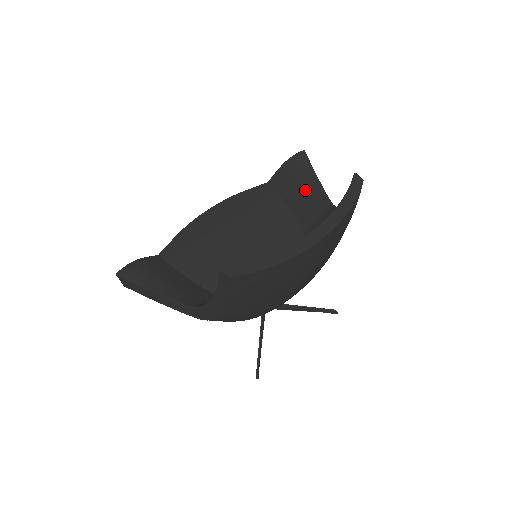
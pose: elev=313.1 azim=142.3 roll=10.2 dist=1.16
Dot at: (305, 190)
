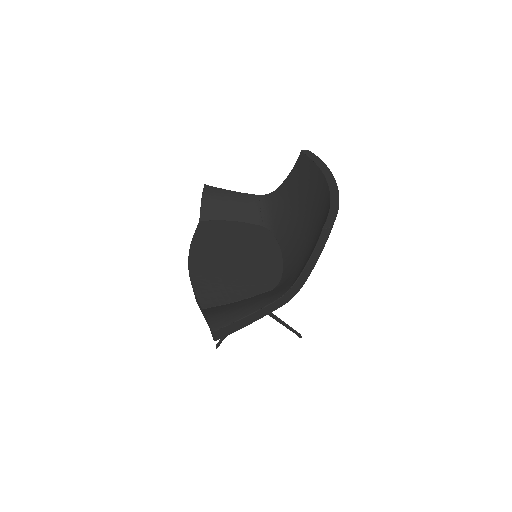
Dot at: (235, 203)
